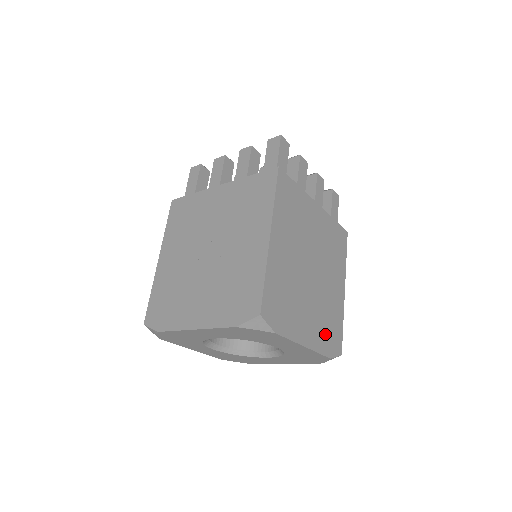
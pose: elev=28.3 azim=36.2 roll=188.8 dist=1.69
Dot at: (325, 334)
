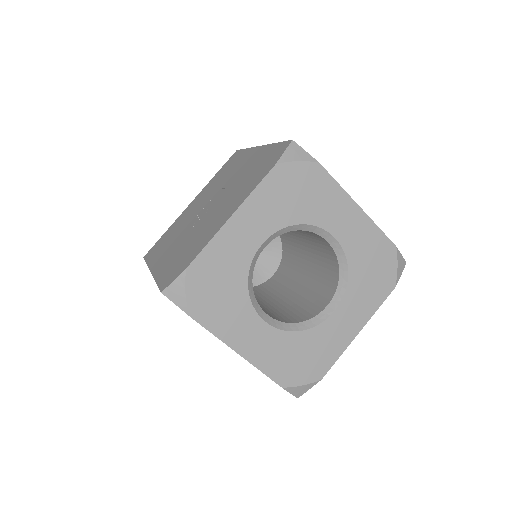
Dot at: occluded
